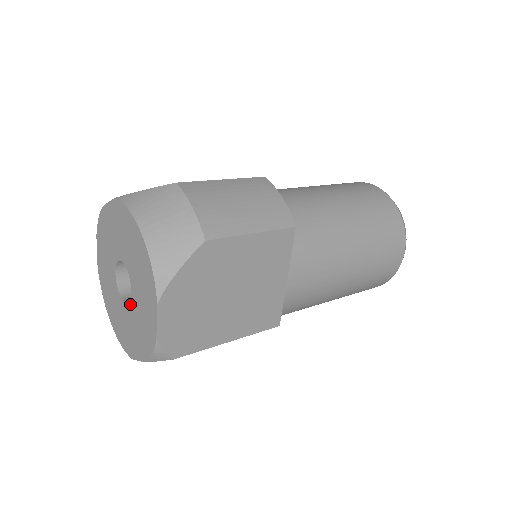
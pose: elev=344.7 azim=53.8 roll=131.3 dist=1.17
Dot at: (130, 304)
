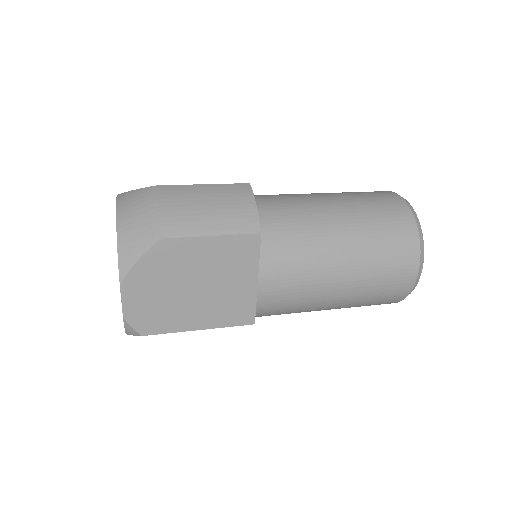
Dot at: occluded
